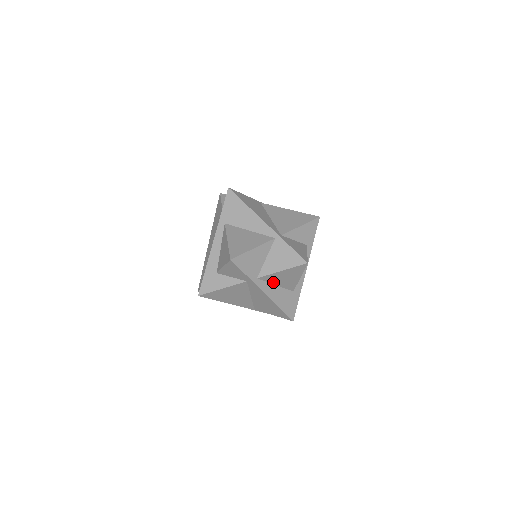
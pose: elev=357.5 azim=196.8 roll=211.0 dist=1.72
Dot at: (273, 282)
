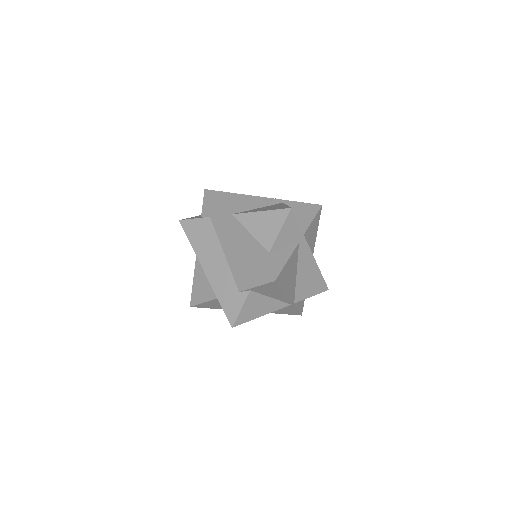
Dot at: occluded
